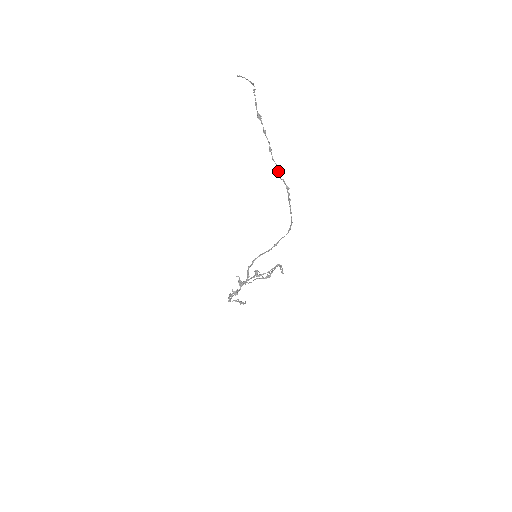
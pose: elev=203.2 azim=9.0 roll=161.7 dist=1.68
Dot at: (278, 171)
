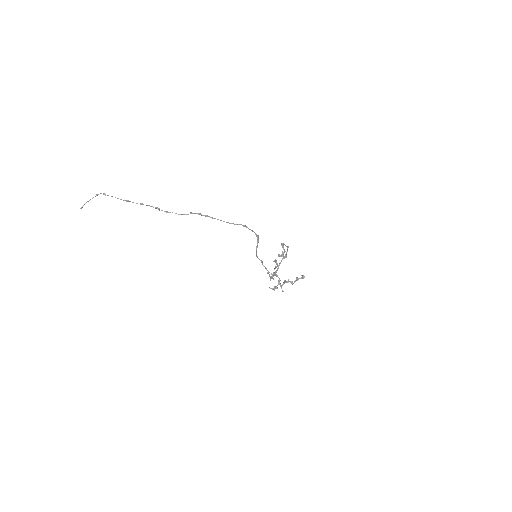
Dot at: occluded
